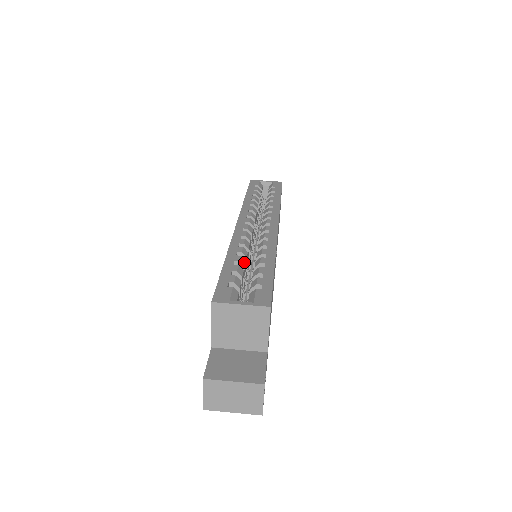
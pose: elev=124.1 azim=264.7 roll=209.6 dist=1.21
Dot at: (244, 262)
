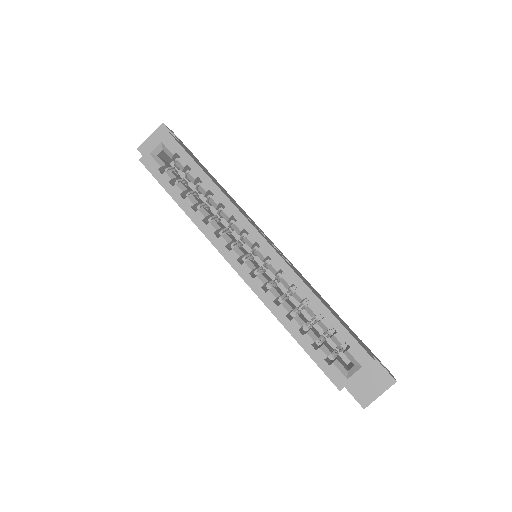
Dot at: (300, 319)
